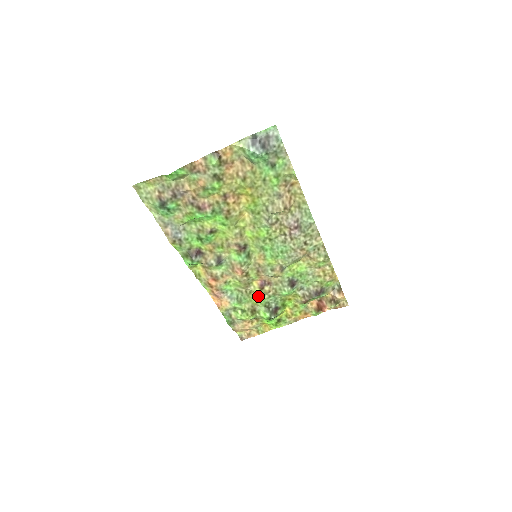
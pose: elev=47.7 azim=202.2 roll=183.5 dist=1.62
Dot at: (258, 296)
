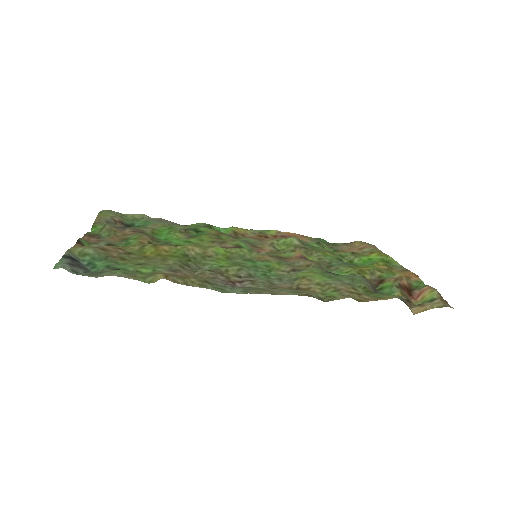
Dot at: (321, 254)
